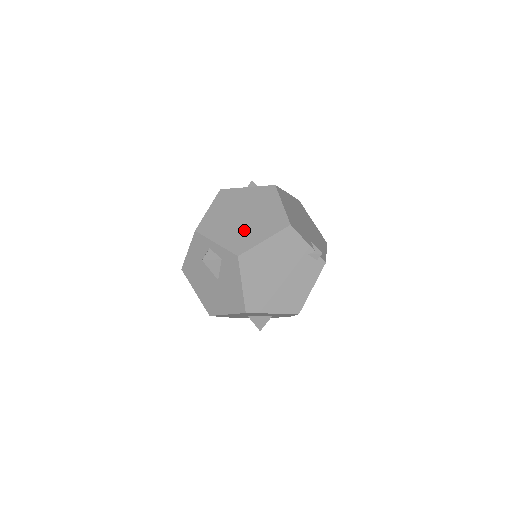
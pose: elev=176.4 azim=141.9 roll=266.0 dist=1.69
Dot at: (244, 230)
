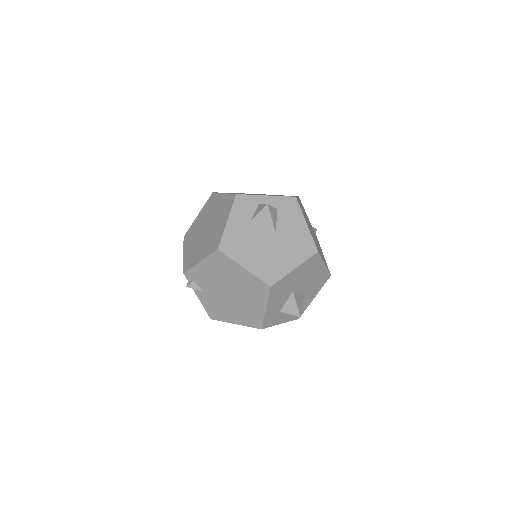
Dot at: (274, 195)
